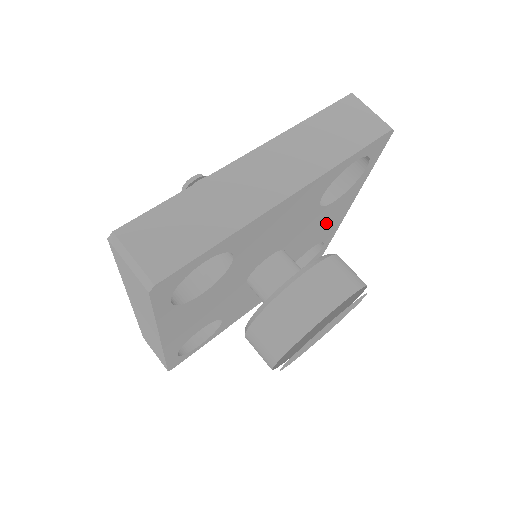
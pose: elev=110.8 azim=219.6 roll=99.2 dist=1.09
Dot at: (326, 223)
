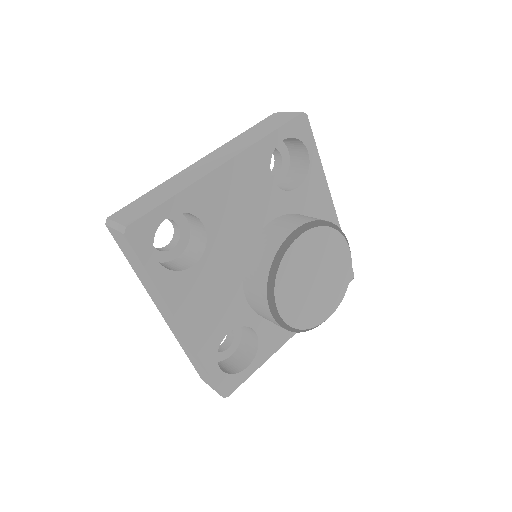
Dot at: occluded
